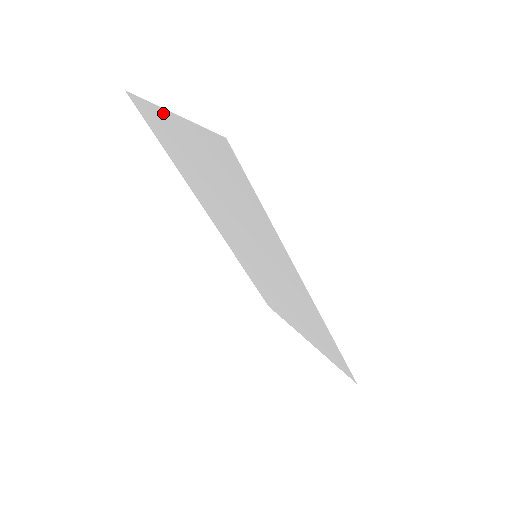
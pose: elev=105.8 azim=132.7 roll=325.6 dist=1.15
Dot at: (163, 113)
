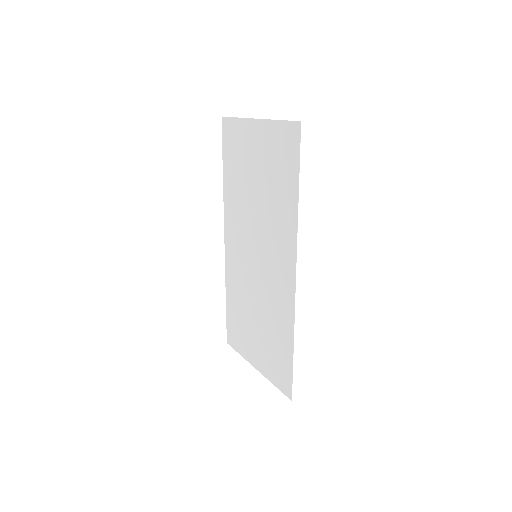
Dot at: (250, 123)
